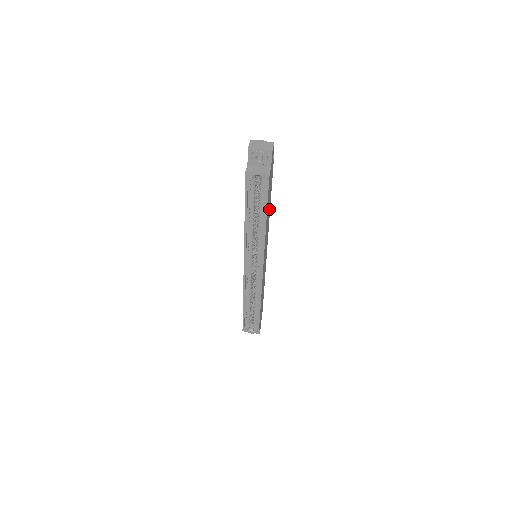
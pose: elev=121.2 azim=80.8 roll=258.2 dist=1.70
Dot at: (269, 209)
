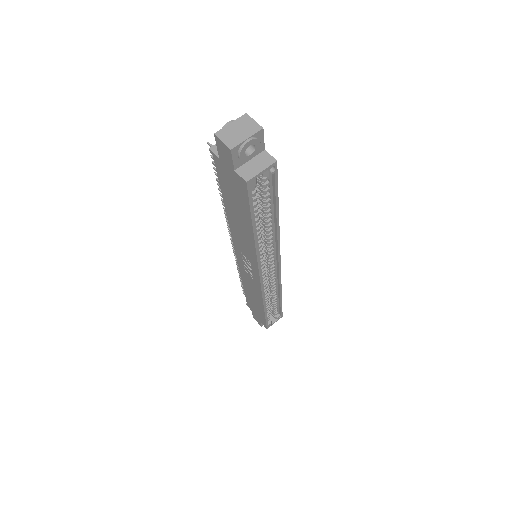
Dot at: occluded
